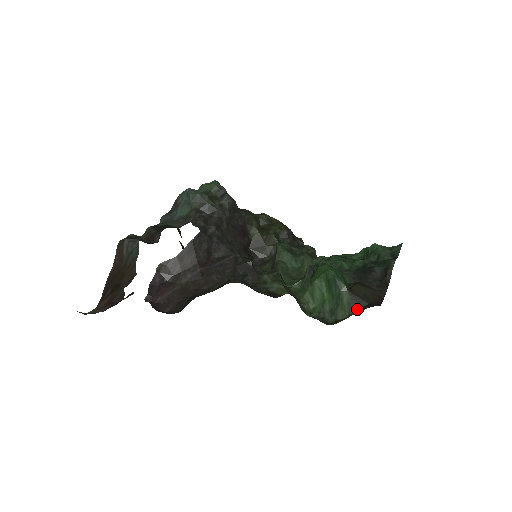
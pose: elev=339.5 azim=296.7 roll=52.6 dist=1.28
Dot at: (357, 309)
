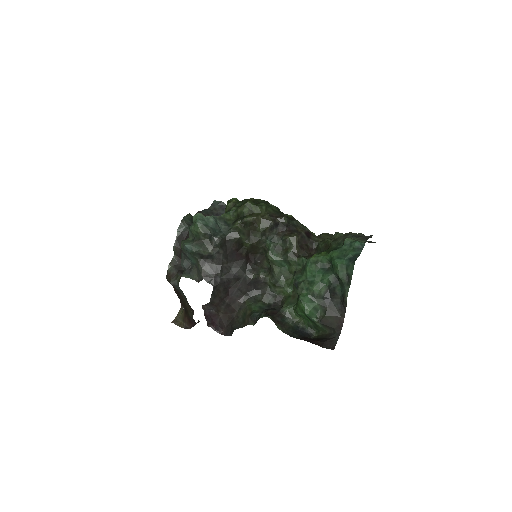
Dot at: (328, 331)
